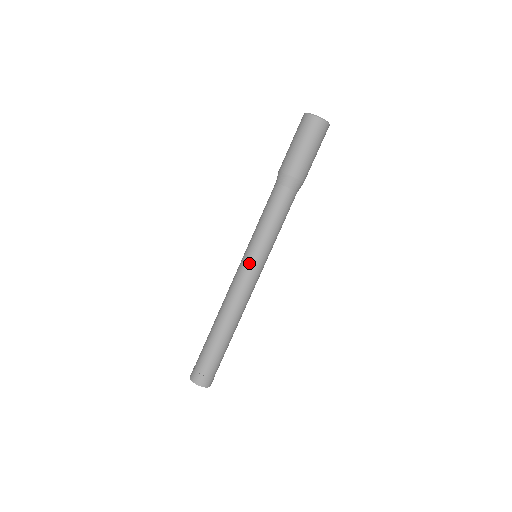
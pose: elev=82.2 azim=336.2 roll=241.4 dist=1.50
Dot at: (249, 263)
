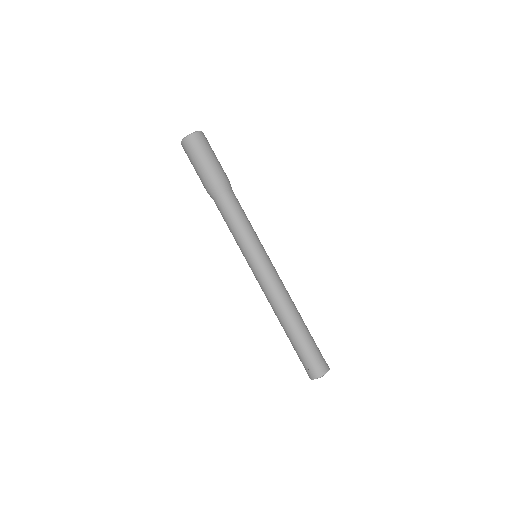
Dot at: (265, 259)
